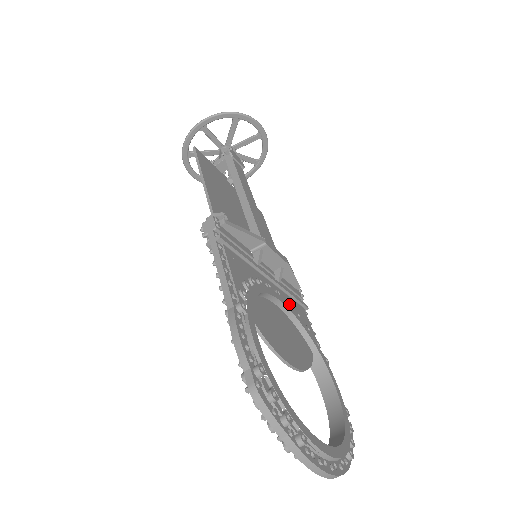
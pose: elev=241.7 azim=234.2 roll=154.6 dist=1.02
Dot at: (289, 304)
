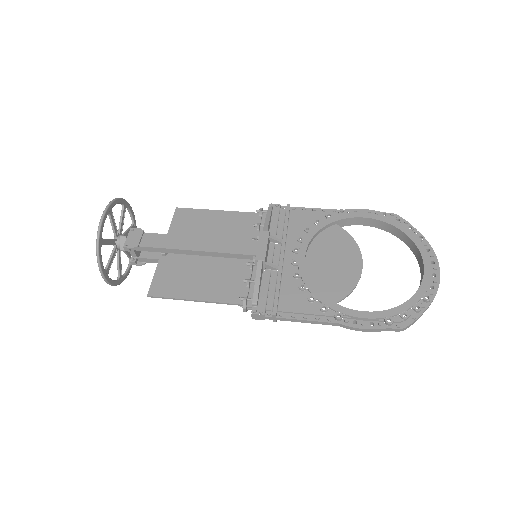
Dot at: (300, 238)
